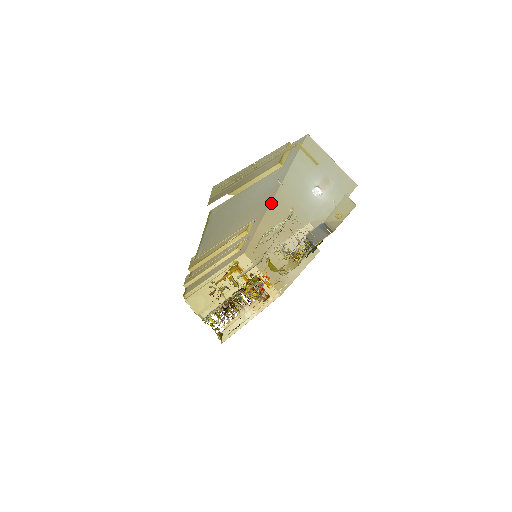
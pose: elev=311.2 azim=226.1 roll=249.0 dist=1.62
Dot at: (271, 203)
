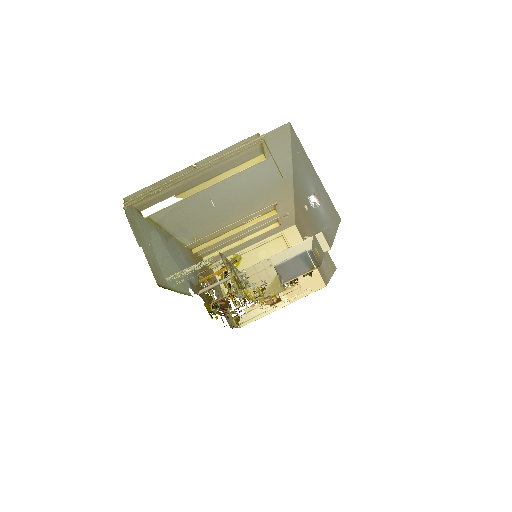
Dot at: (293, 187)
